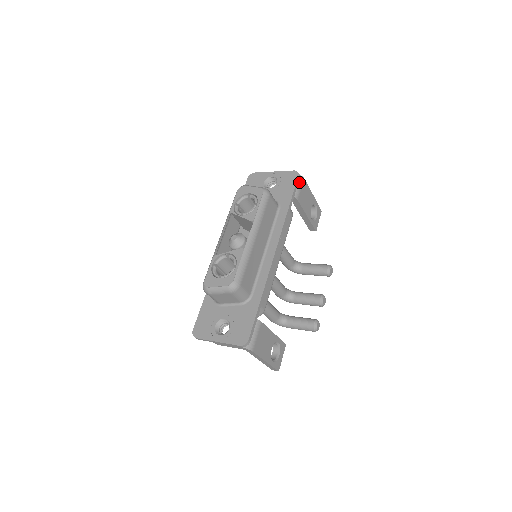
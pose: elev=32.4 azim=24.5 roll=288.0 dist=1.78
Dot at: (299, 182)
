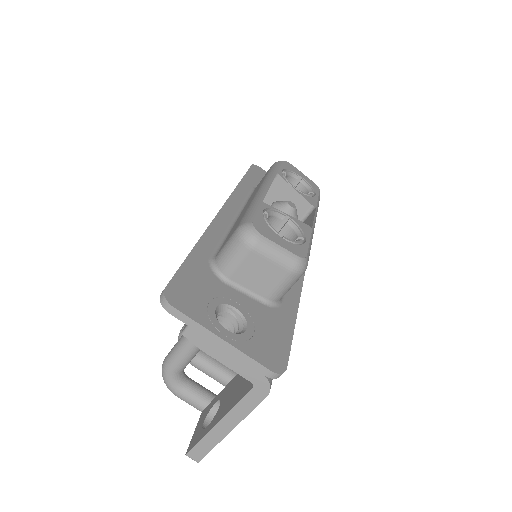
Dot at: occluded
